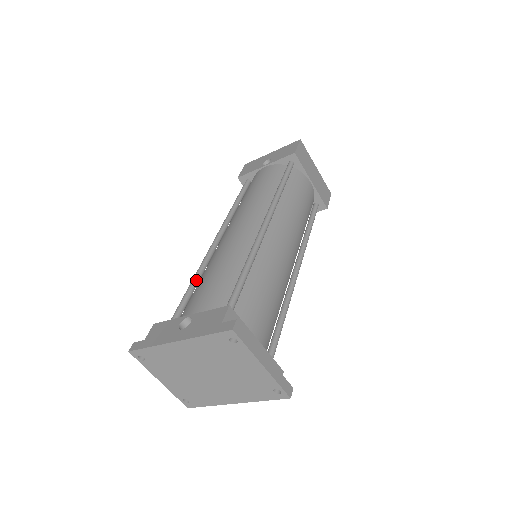
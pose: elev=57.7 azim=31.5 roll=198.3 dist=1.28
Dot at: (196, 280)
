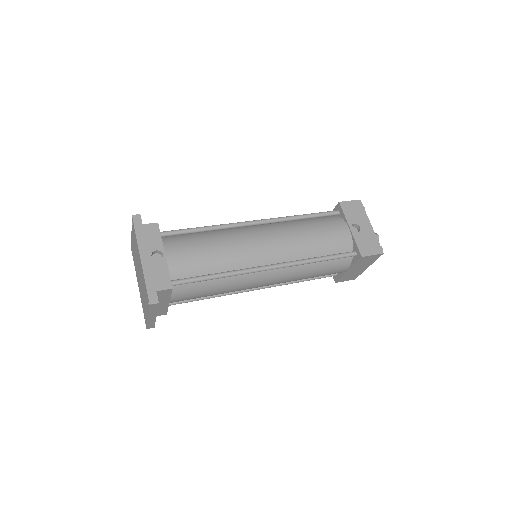
Dot at: (209, 230)
